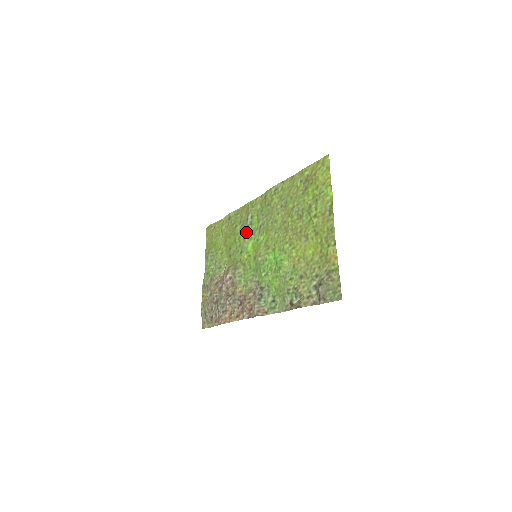
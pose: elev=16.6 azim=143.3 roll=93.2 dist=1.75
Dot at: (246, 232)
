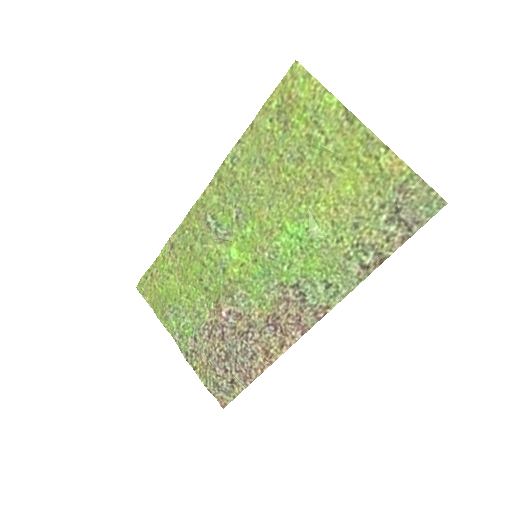
Dot at: (217, 240)
